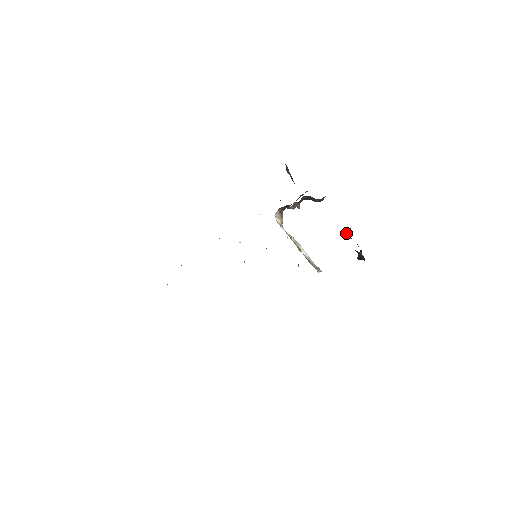
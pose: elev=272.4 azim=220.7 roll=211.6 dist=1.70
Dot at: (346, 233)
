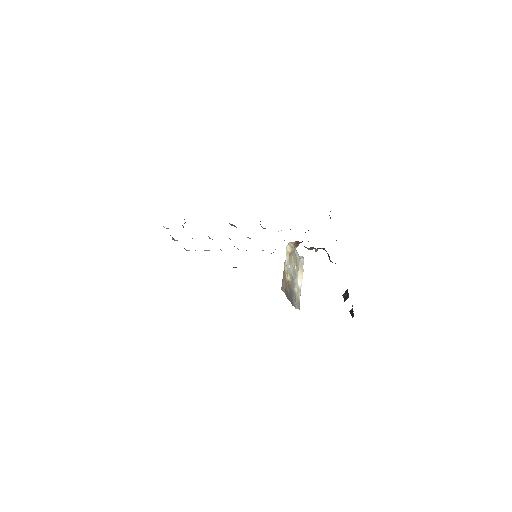
Dot at: (344, 296)
